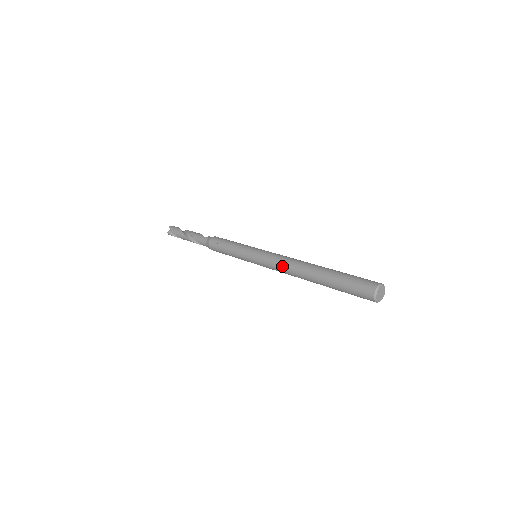
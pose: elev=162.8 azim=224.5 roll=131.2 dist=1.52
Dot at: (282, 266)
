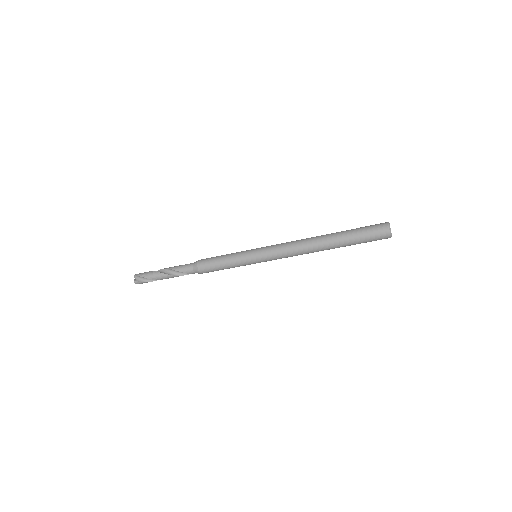
Dot at: (292, 247)
